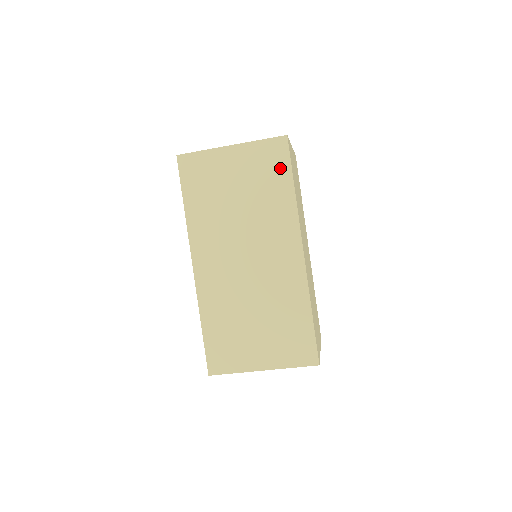
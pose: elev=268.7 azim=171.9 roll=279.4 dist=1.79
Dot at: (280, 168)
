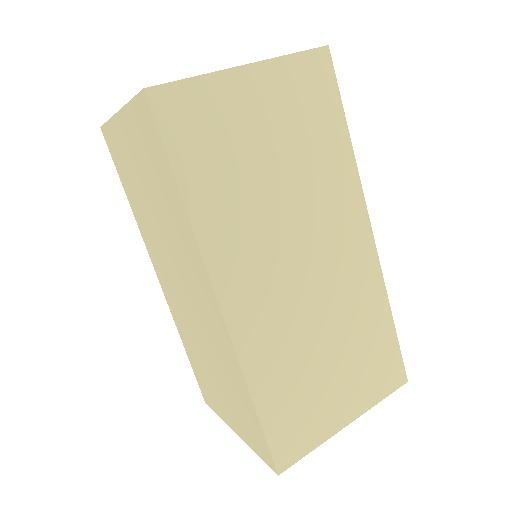
Dot at: (327, 103)
